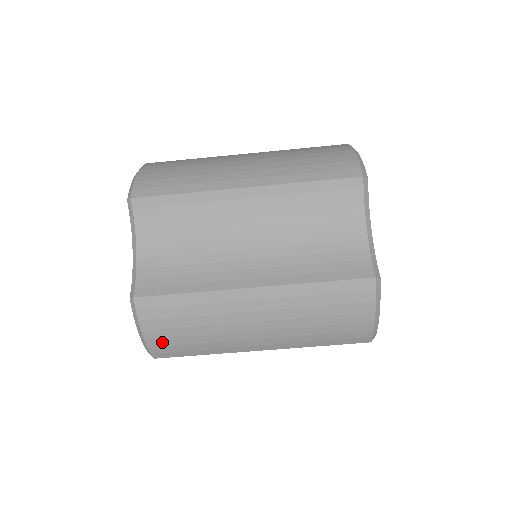
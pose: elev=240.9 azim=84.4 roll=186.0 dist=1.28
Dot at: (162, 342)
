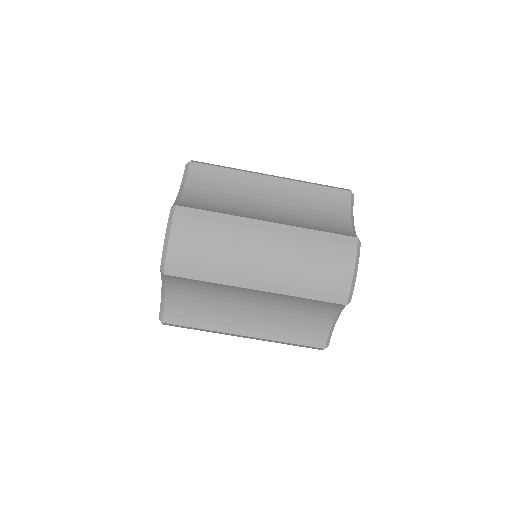
Dot at: (181, 252)
